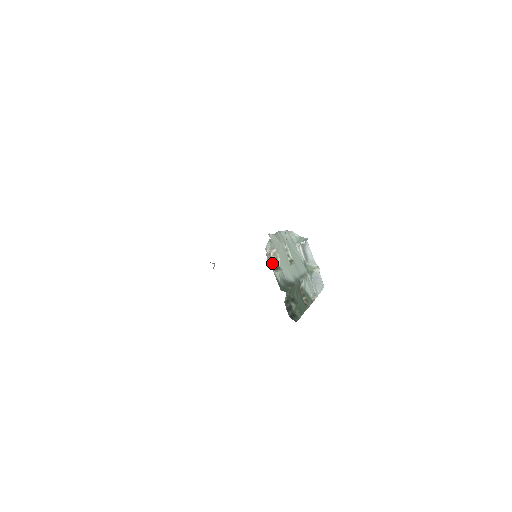
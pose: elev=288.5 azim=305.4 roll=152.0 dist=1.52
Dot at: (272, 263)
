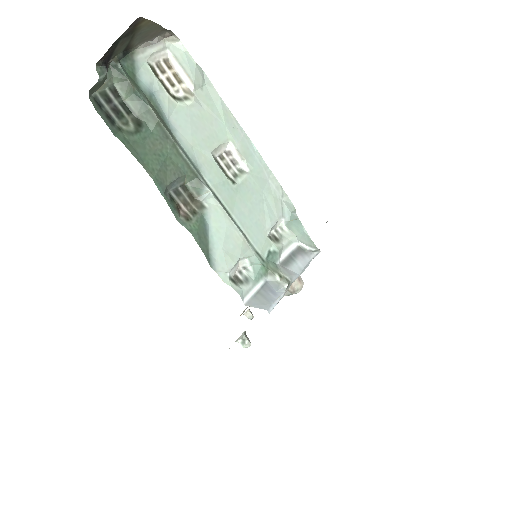
Dot at: (168, 81)
